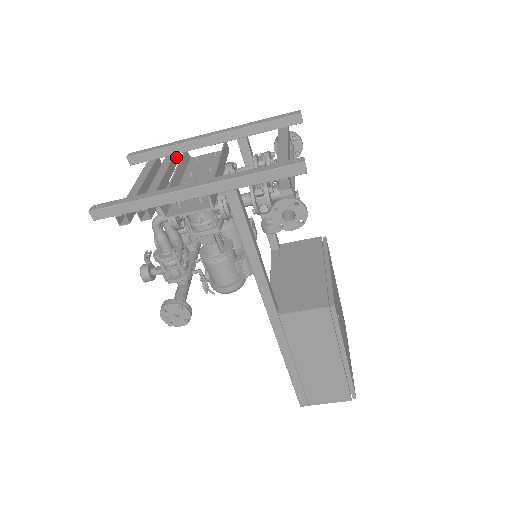
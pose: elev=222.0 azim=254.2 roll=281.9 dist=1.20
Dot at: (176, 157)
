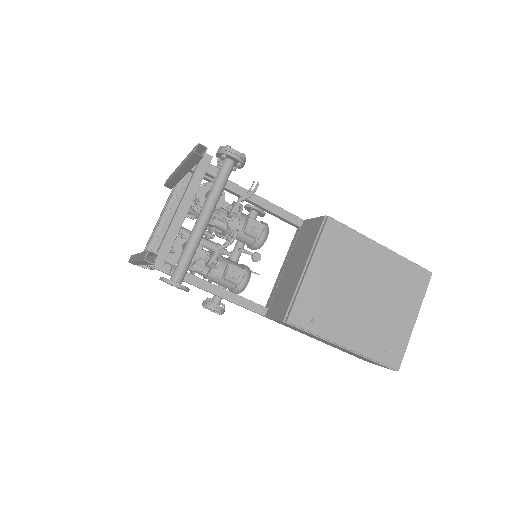
Dot at: occluded
